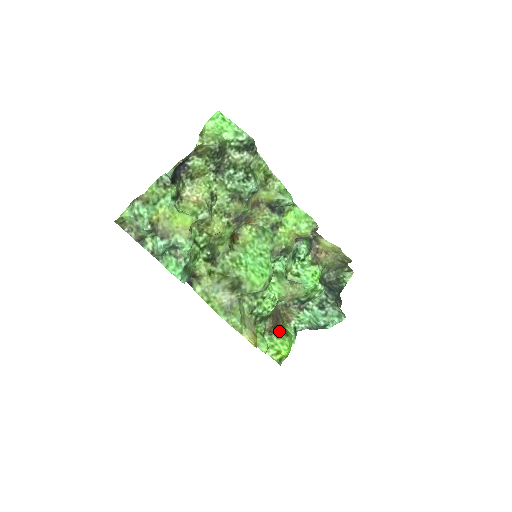
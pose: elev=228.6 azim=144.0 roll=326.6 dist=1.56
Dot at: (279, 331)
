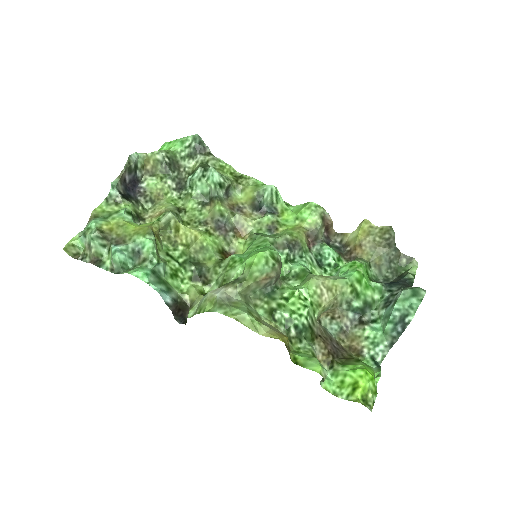
Dot at: (344, 360)
